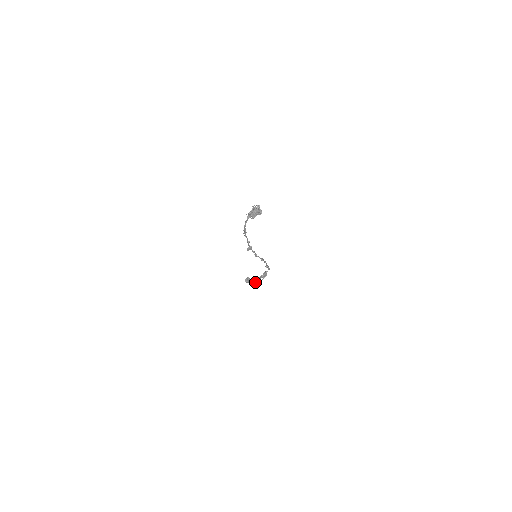
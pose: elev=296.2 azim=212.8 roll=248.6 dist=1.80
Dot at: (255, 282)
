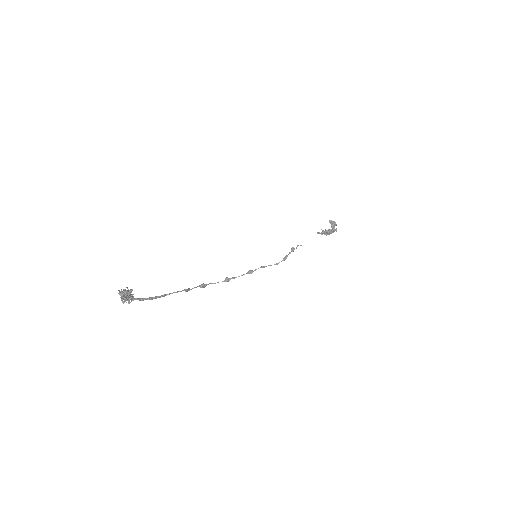
Dot at: occluded
